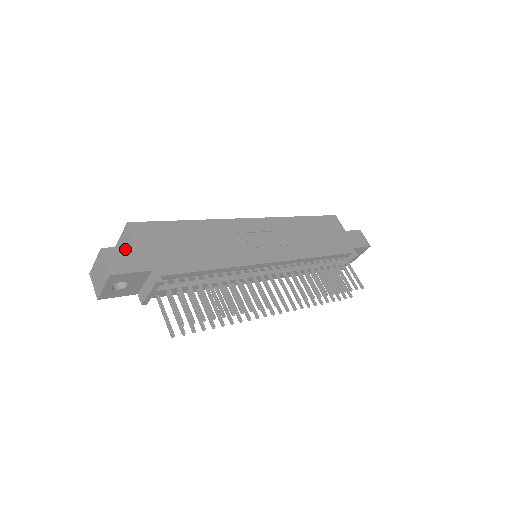
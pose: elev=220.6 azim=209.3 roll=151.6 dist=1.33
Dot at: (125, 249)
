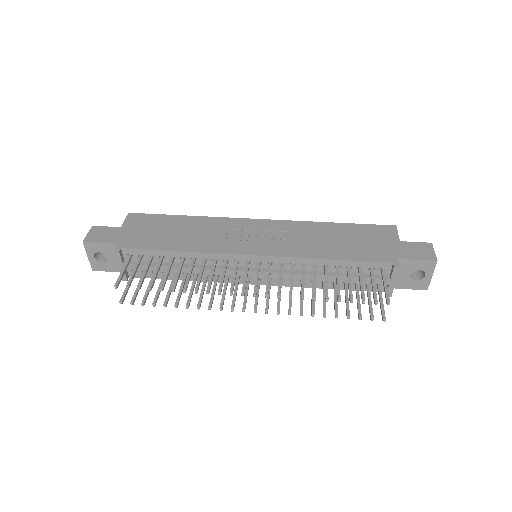
Dot at: (110, 228)
